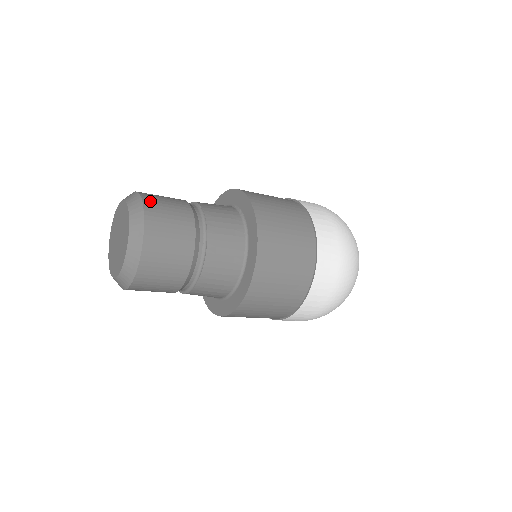
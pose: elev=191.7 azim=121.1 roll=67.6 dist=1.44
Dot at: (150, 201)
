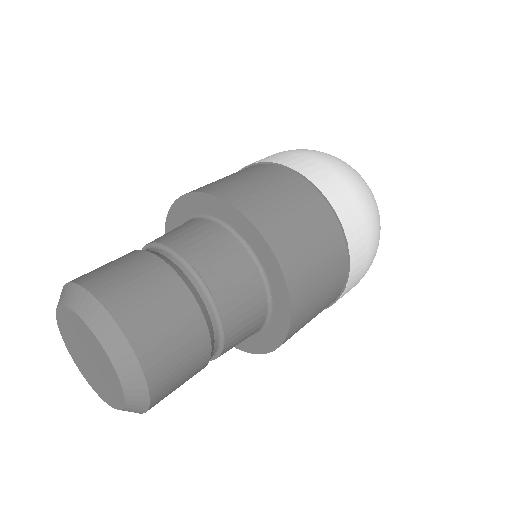
Dot at: (156, 371)
